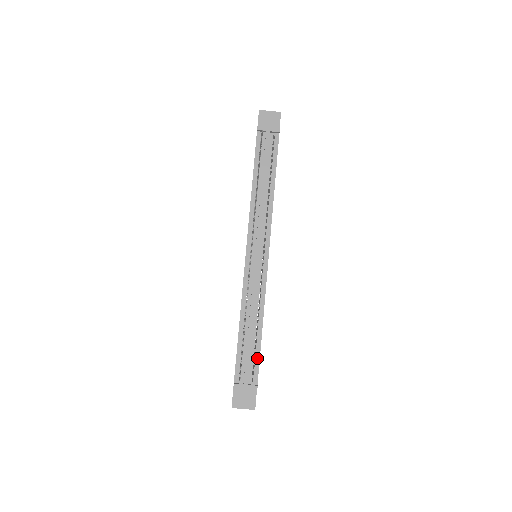
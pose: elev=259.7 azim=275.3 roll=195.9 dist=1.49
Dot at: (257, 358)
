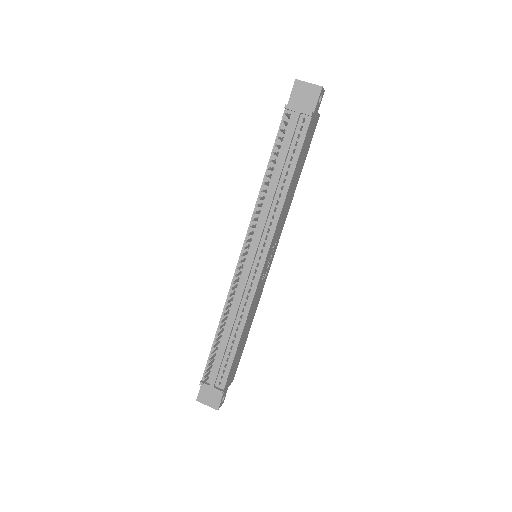
Dot at: (229, 365)
